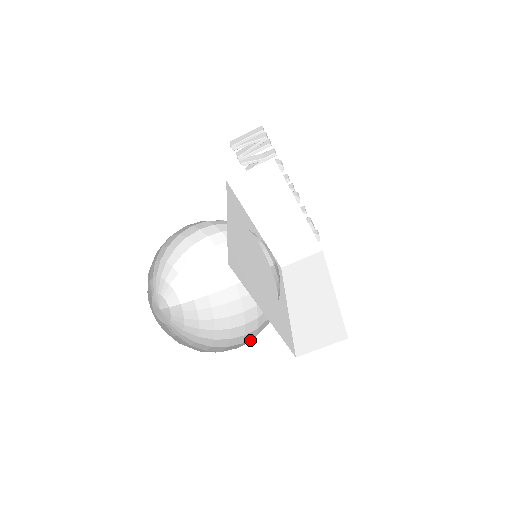
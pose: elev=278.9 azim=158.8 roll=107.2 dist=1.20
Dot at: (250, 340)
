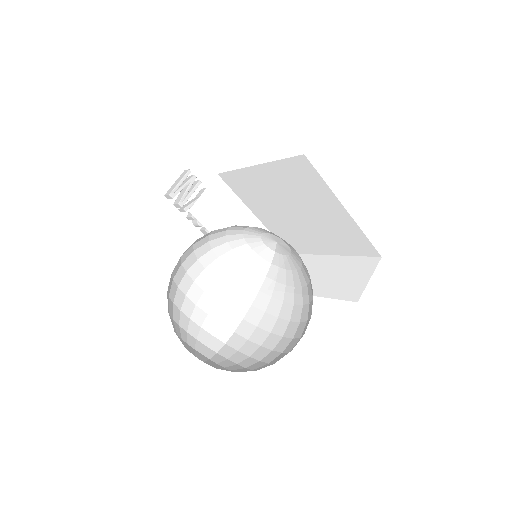
Dot at: (307, 323)
